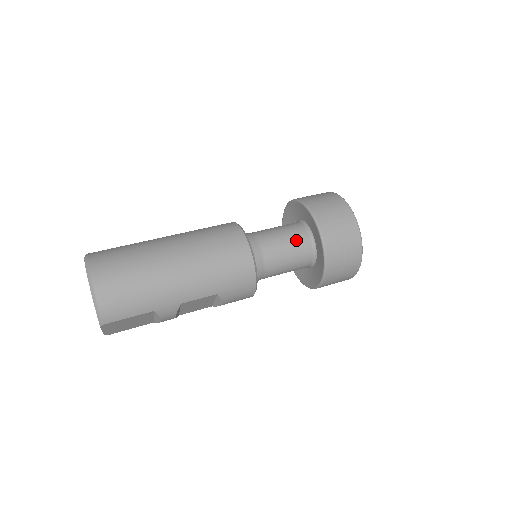
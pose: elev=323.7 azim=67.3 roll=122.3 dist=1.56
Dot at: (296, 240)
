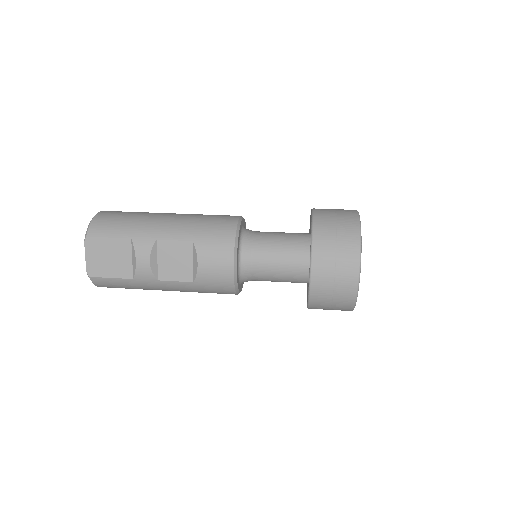
Dot at: (295, 234)
